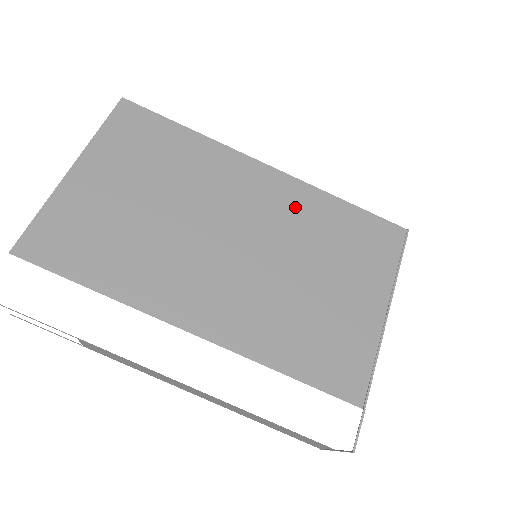
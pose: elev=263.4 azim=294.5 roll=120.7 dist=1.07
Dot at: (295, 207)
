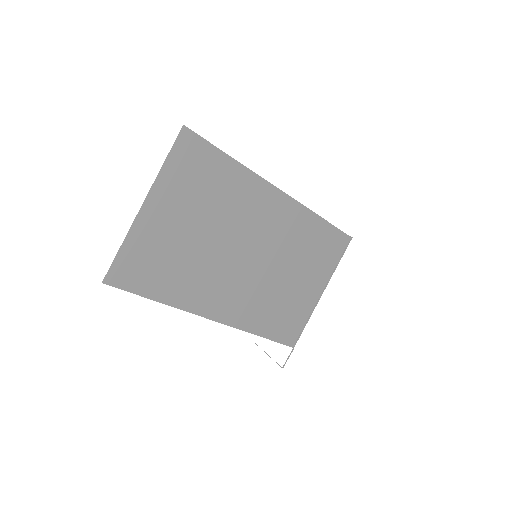
Dot at: (292, 227)
